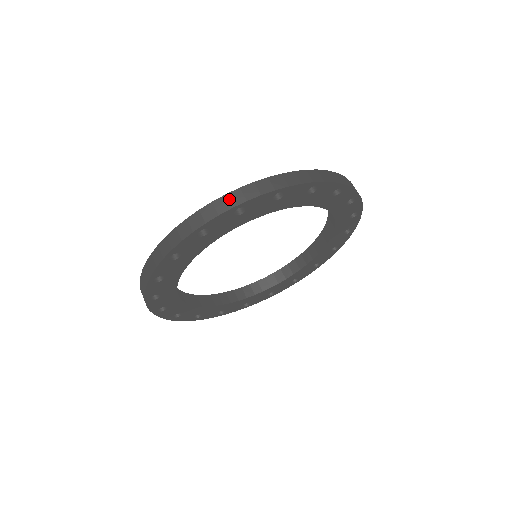
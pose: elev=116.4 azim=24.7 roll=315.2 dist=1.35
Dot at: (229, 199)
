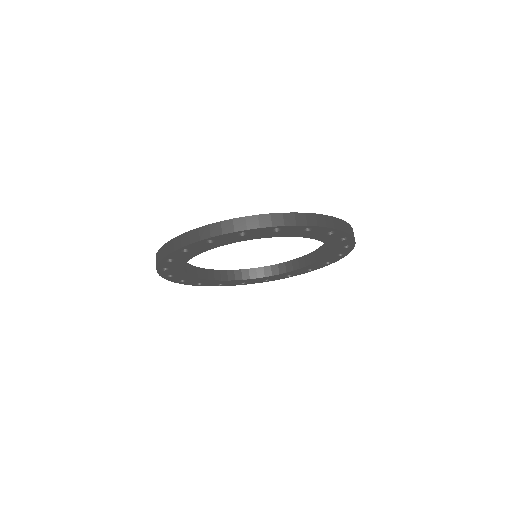
Dot at: (159, 254)
